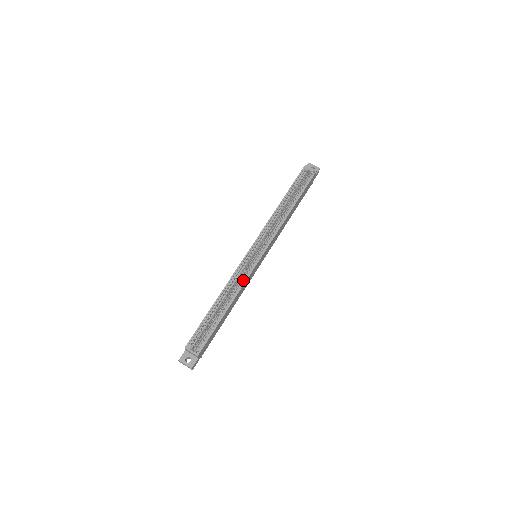
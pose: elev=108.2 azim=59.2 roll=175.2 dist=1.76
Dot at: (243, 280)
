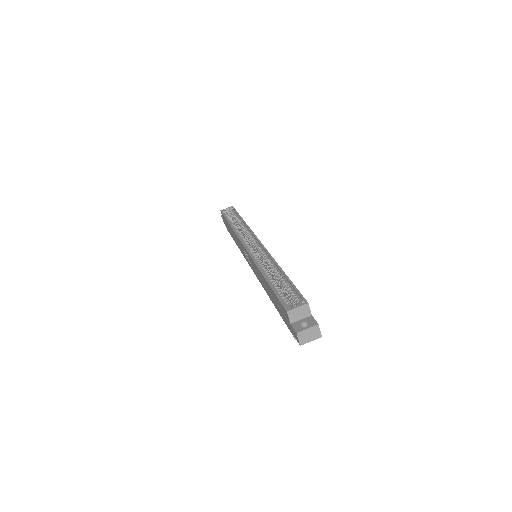
Dot at: (267, 257)
